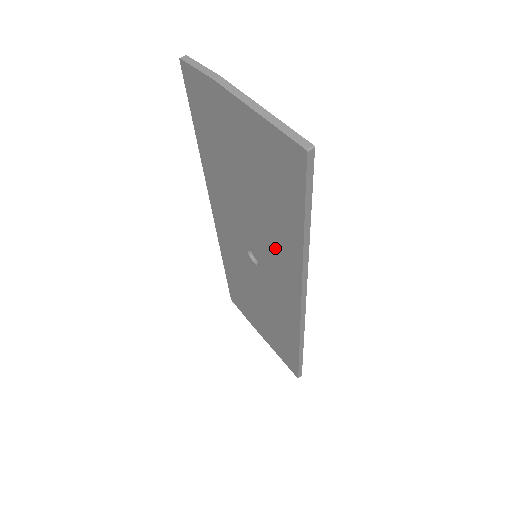
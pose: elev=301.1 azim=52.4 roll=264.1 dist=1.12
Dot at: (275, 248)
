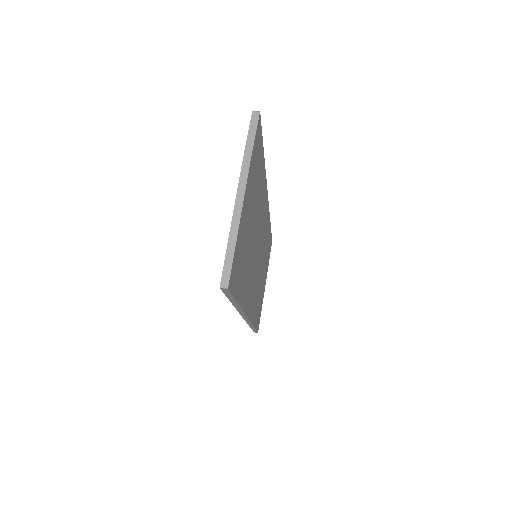
Dot at: occluded
